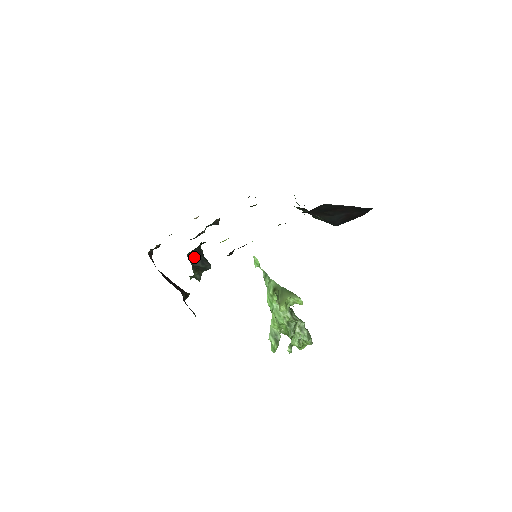
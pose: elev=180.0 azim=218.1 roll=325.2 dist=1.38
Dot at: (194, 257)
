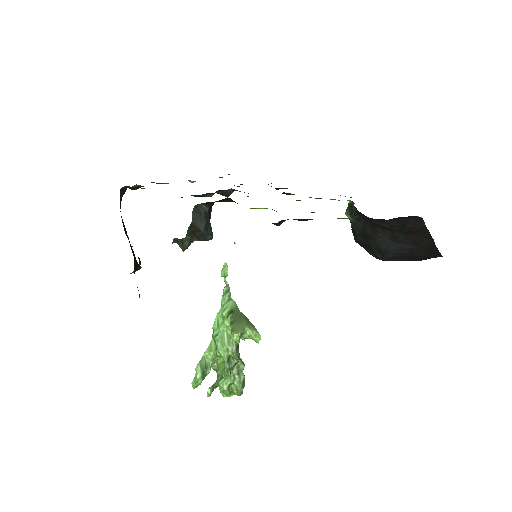
Dot at: (201, 214)
